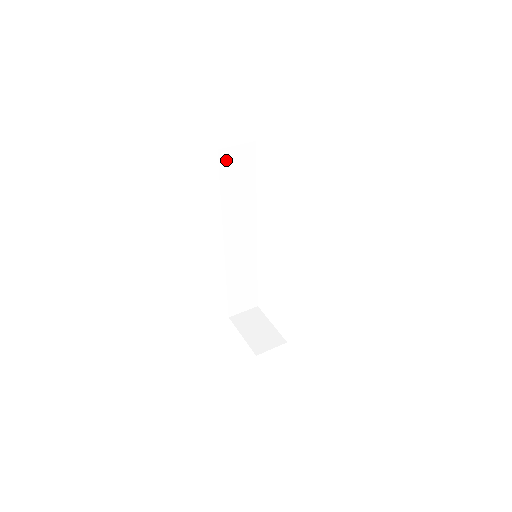
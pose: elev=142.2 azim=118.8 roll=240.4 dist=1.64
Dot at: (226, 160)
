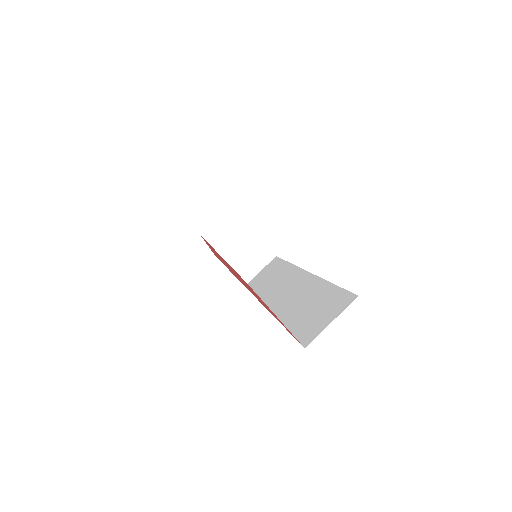
Dot at: occluded
